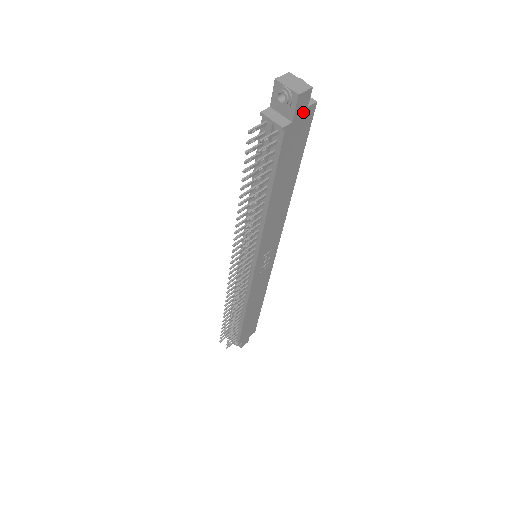
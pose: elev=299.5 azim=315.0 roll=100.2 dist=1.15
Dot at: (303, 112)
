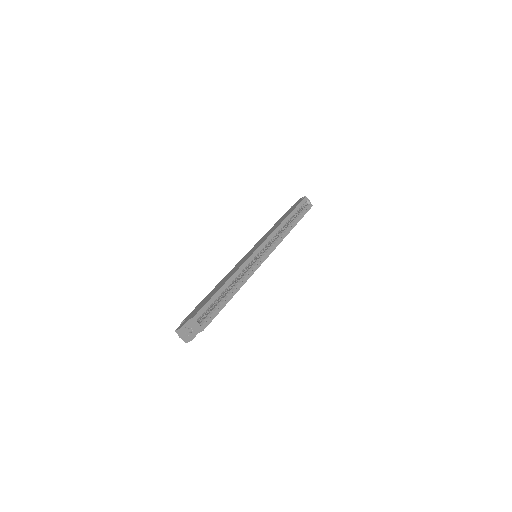
Dot at: (198, 332)
